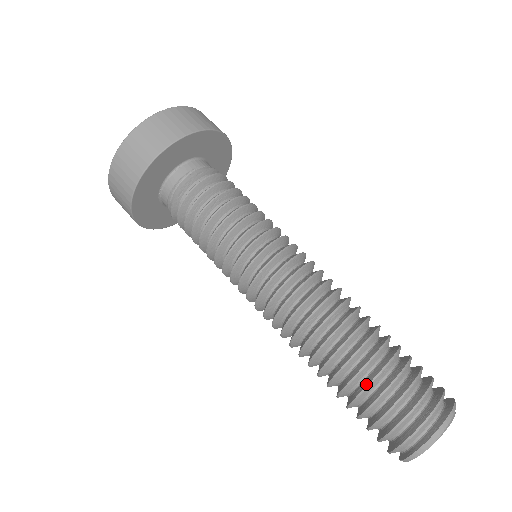
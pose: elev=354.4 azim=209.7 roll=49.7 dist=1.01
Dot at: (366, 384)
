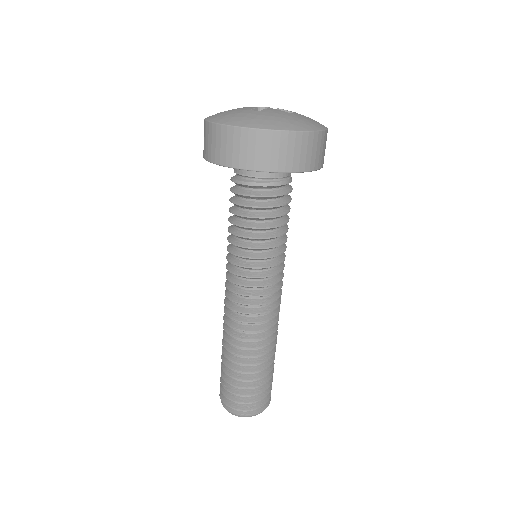
Dot at: (239, 377)
